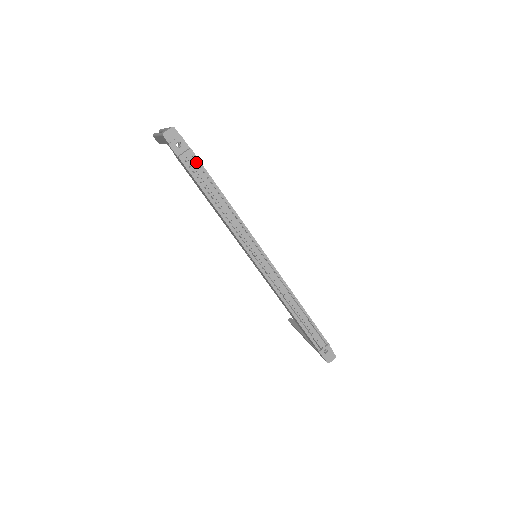
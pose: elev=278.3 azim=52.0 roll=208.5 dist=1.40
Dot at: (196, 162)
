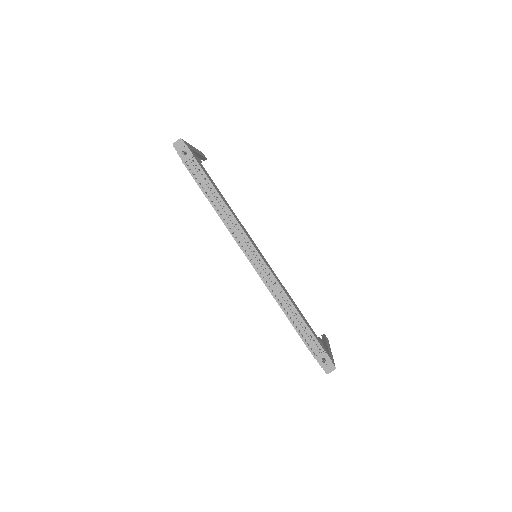
Dot at: (197, 167)
